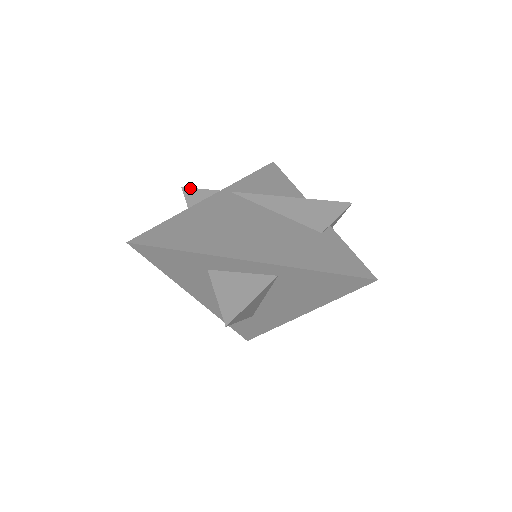
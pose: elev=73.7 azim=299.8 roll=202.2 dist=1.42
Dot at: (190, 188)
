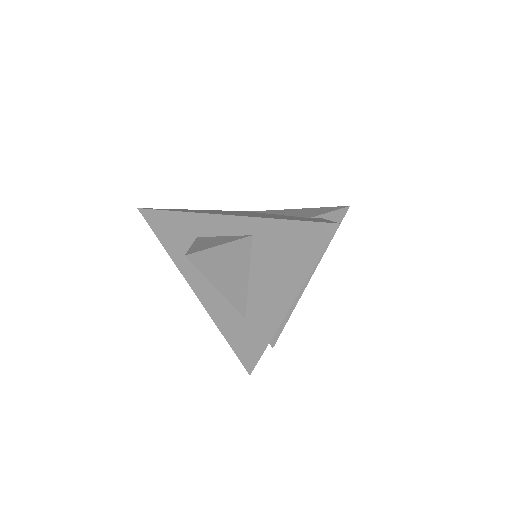
Dot at: occluded
